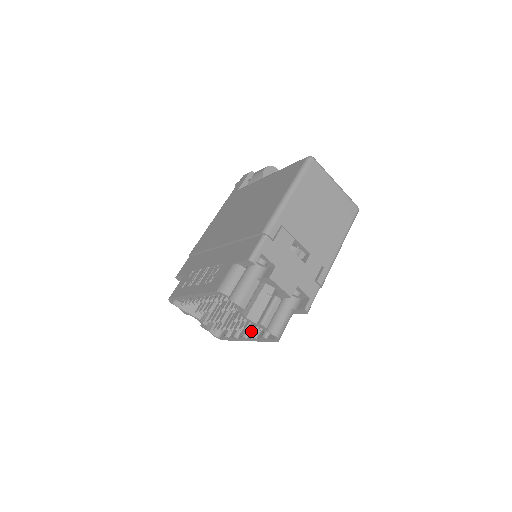
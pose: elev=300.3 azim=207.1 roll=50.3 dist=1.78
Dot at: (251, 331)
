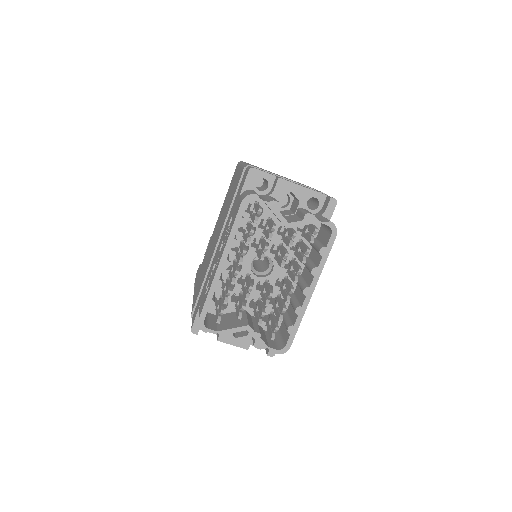
Dot at: (307, 282)
